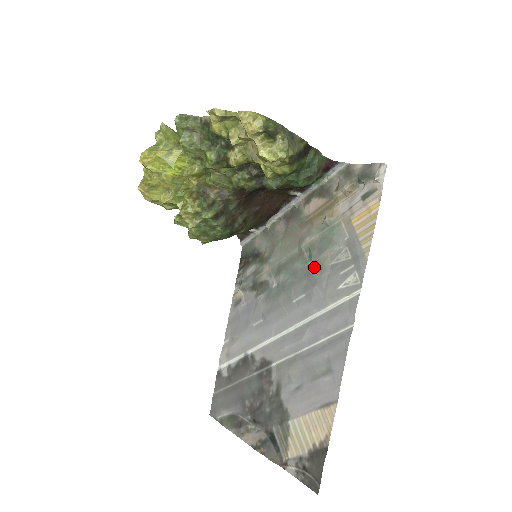
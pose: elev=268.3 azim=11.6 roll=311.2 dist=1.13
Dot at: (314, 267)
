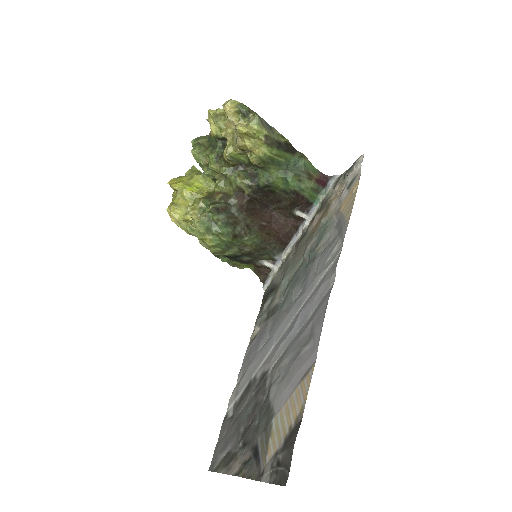
Dot at: (310, 261)
